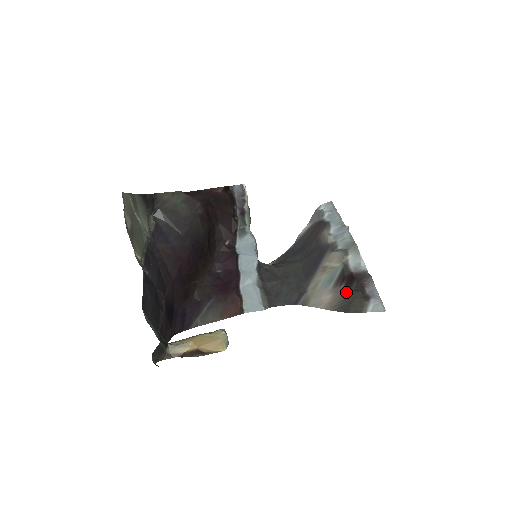
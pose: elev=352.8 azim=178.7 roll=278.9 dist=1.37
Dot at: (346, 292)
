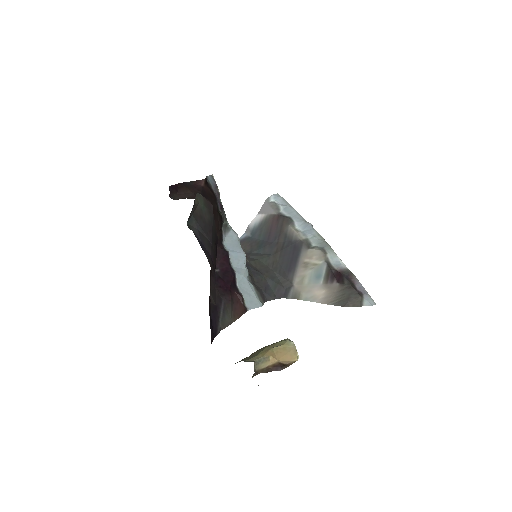
Dot at: (341, 289)
